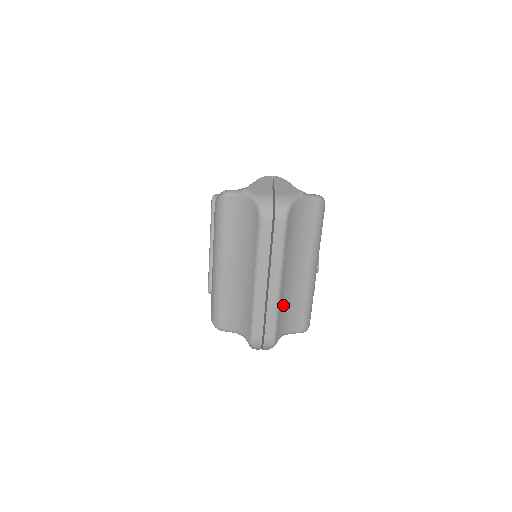
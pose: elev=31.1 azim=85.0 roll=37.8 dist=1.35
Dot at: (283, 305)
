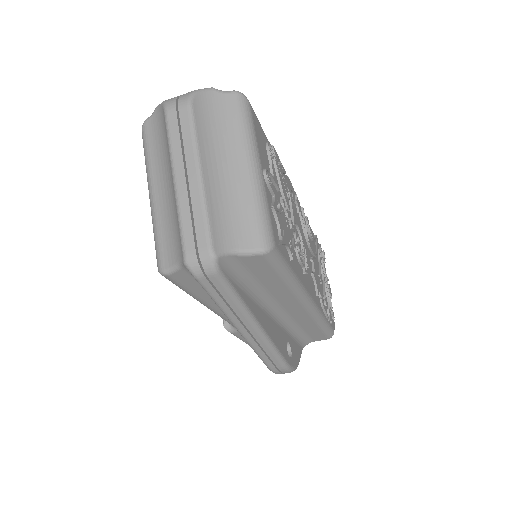
Dot at: (216, 207)
